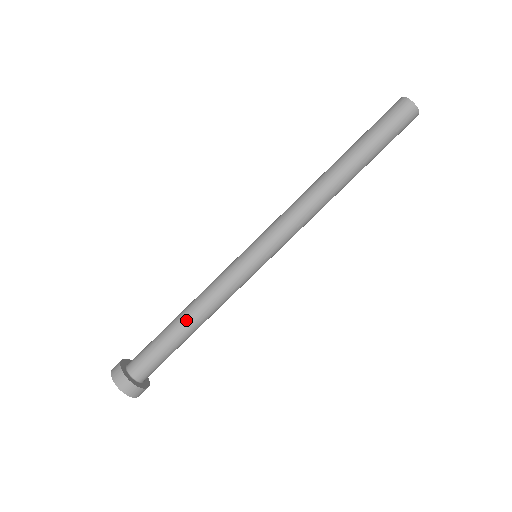
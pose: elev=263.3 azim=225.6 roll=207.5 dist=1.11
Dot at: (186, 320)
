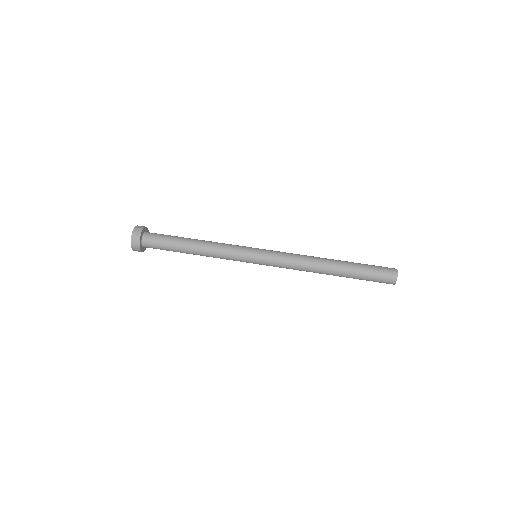
Dot at: (195, 241)
